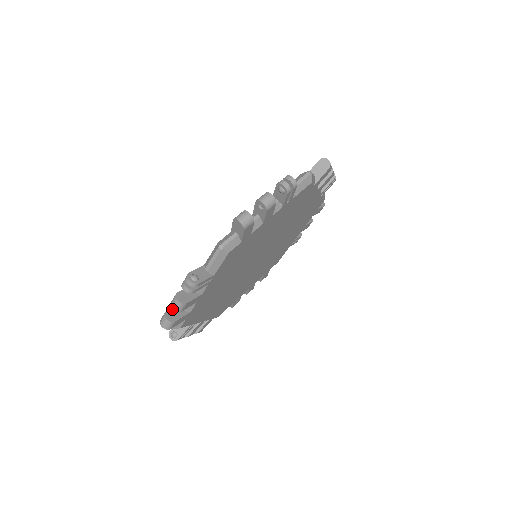
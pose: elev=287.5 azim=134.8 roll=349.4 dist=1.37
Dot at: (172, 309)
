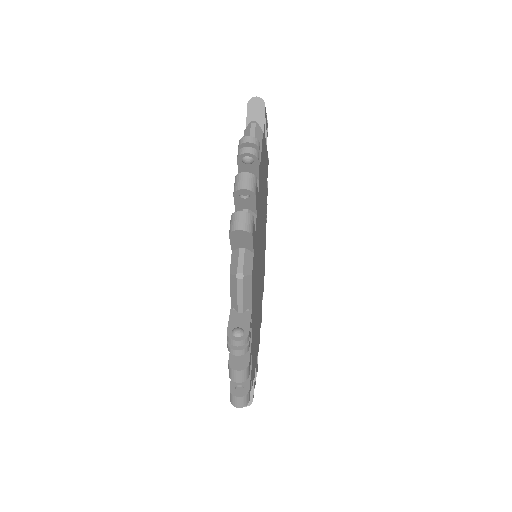
Dot at: occluded
